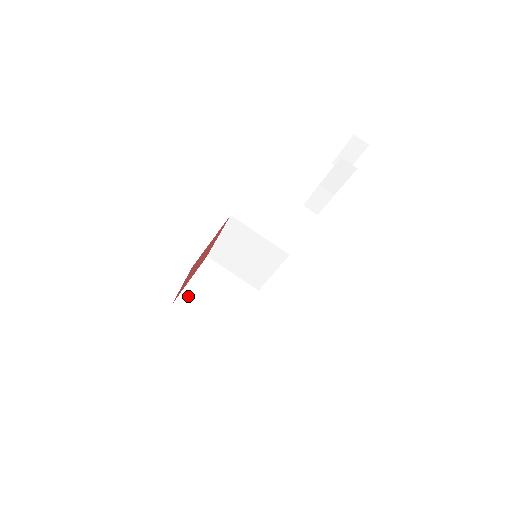
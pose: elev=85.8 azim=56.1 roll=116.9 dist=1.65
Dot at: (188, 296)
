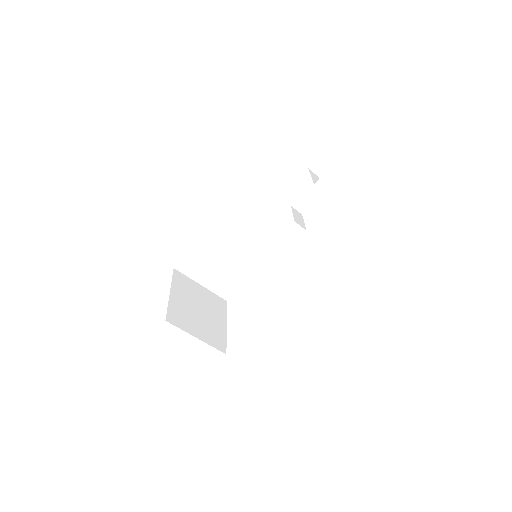
Dot at: (175, 310)
